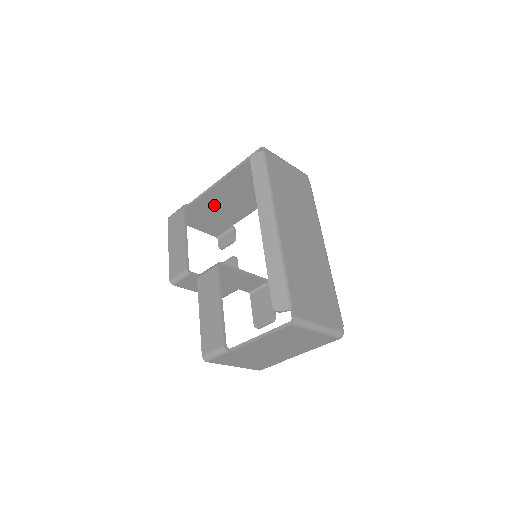
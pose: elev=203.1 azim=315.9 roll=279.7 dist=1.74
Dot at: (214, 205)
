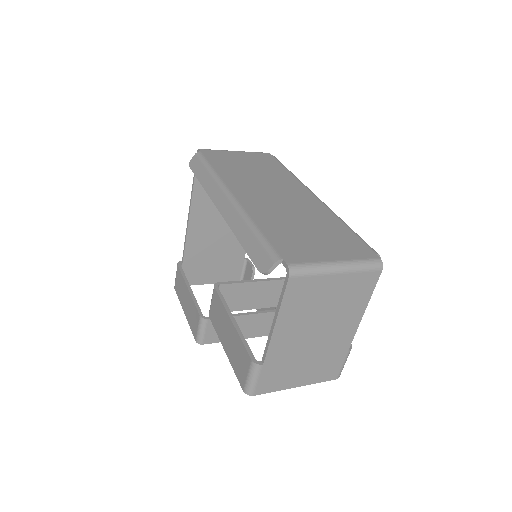
Dot at: (206, 245)
